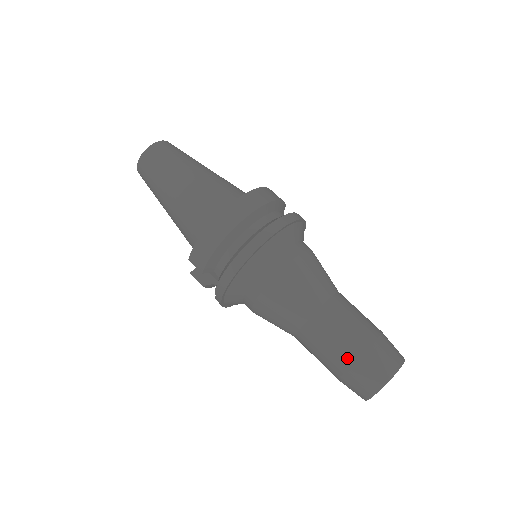
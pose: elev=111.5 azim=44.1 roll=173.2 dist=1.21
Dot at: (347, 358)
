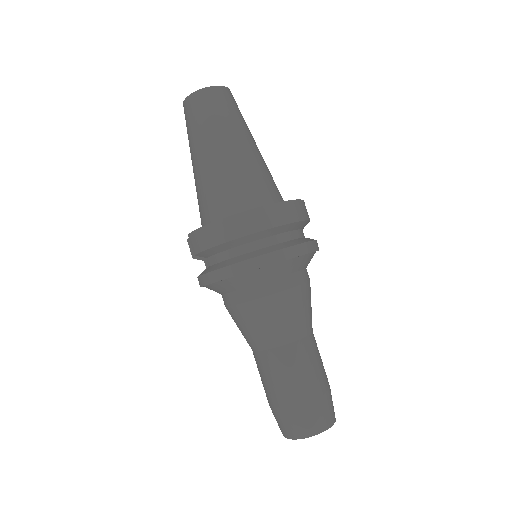
Dot at: (284, 400)
